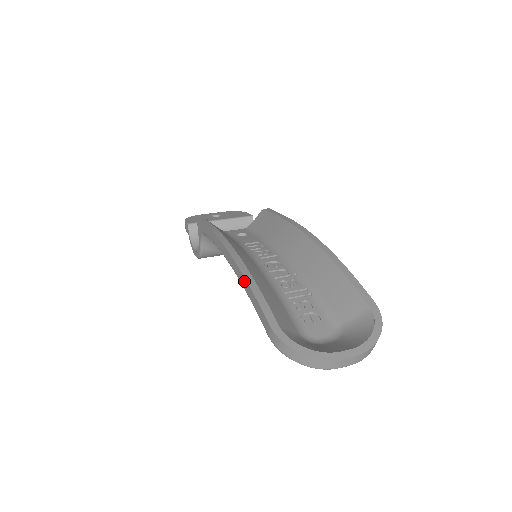
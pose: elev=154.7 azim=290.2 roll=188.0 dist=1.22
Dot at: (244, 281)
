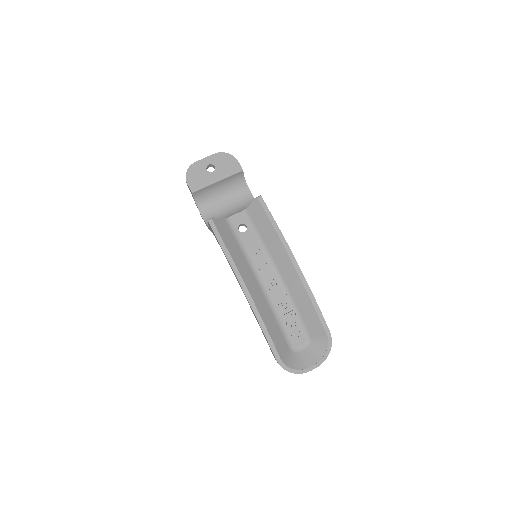
Dot at: (259, 325)
